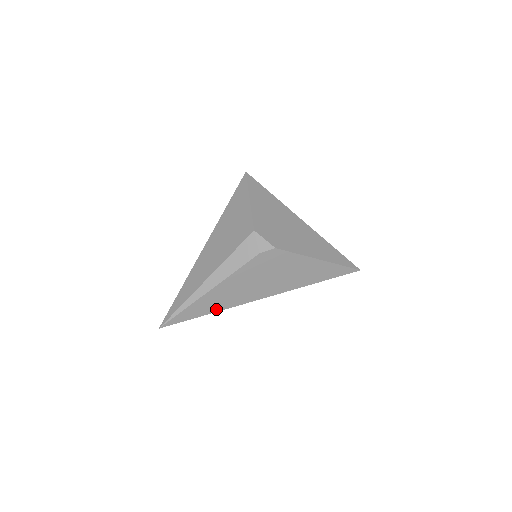
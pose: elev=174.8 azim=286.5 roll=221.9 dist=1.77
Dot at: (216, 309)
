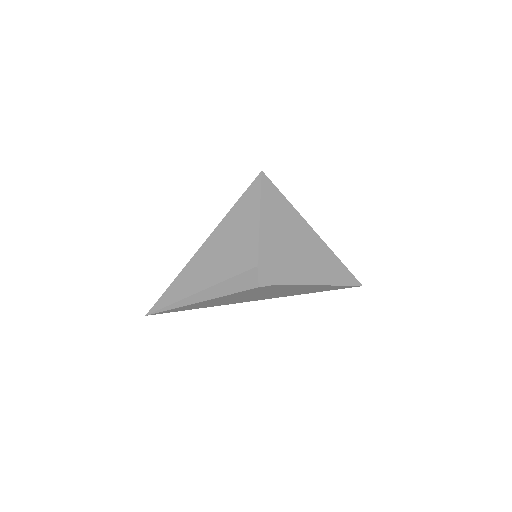
Dot at: (205, 307)
